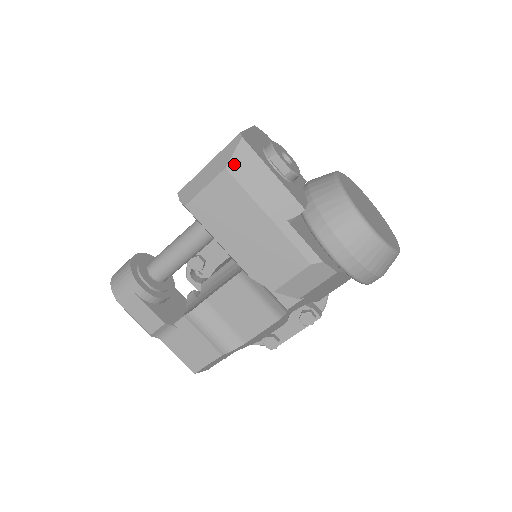
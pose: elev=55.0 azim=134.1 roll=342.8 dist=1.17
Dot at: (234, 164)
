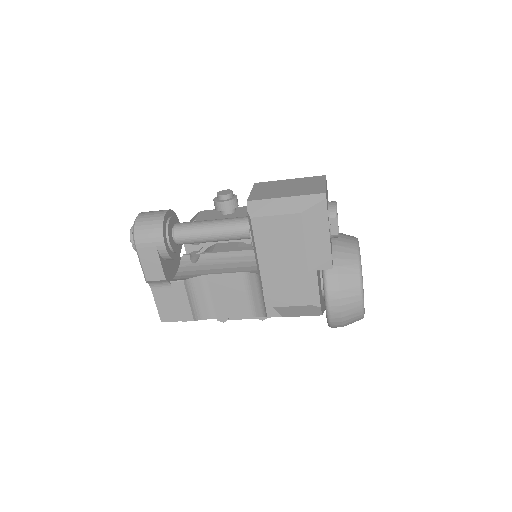
Dot at: (309, 213)
